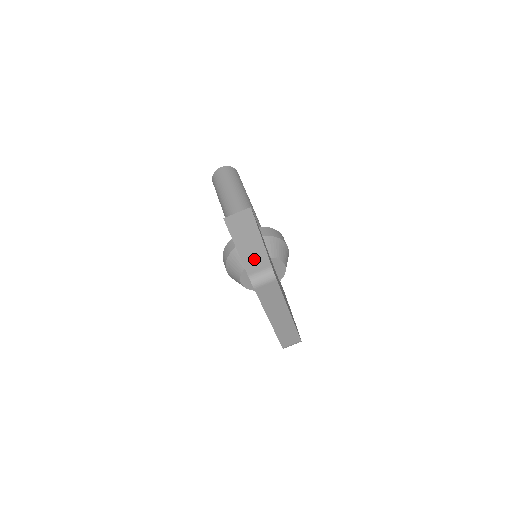
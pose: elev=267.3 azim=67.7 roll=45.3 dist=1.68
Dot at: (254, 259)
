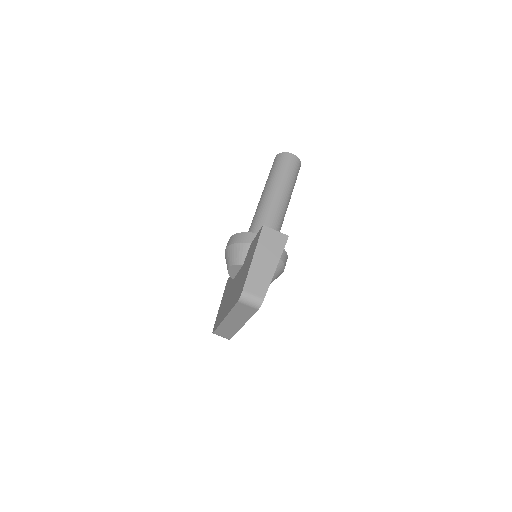
Dot at: (257, 281)
